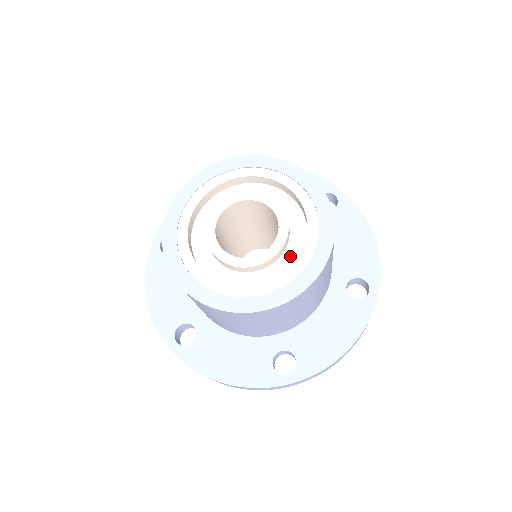
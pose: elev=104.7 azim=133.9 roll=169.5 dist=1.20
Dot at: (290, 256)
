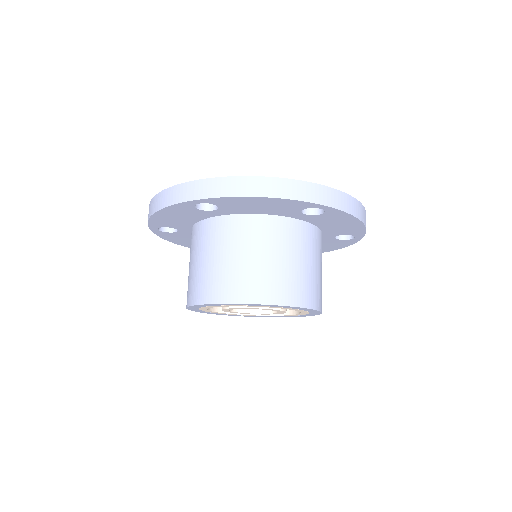
Dot at: occluded
